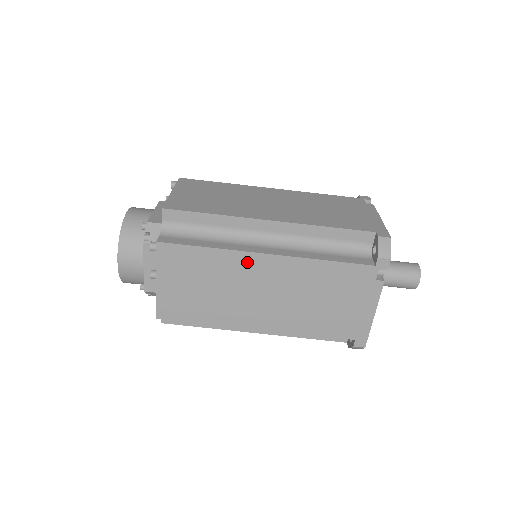
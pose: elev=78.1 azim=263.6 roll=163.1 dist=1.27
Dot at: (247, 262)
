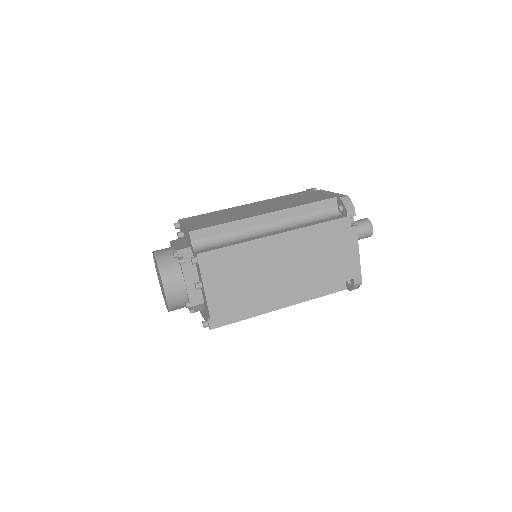
Dot at: (264, 246)
